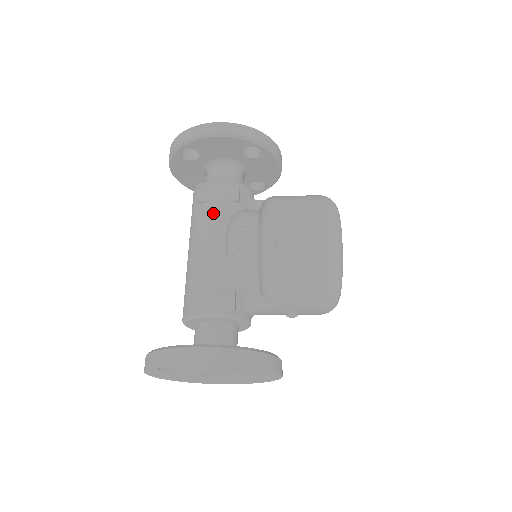
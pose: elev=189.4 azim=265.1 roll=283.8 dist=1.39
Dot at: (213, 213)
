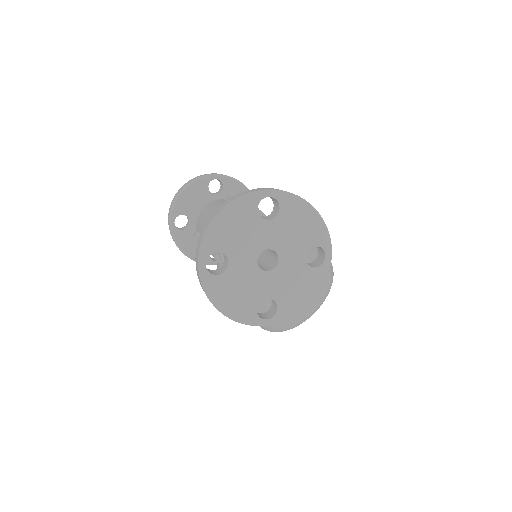
Dot at: occluded
